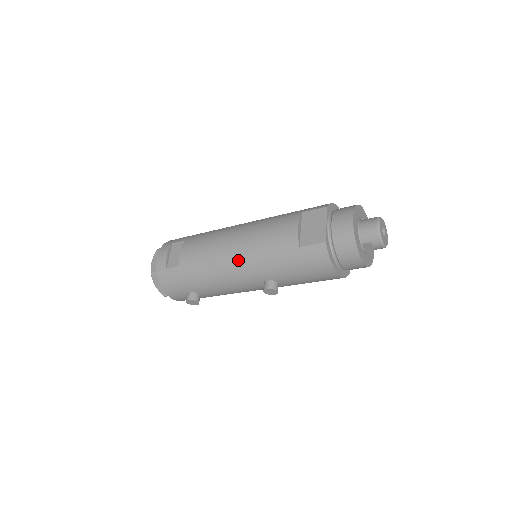
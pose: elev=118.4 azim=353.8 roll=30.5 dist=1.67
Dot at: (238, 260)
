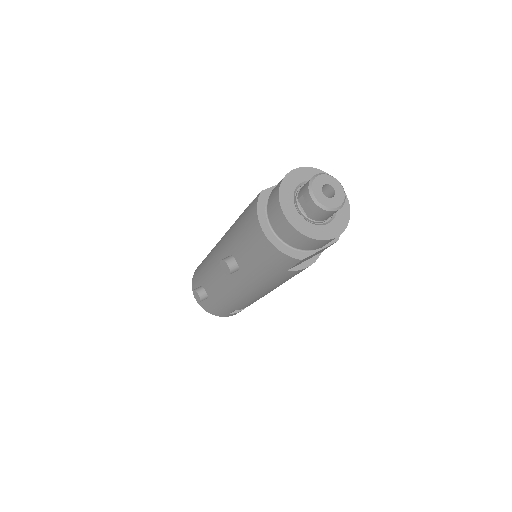
Dot at: (223, 237)
